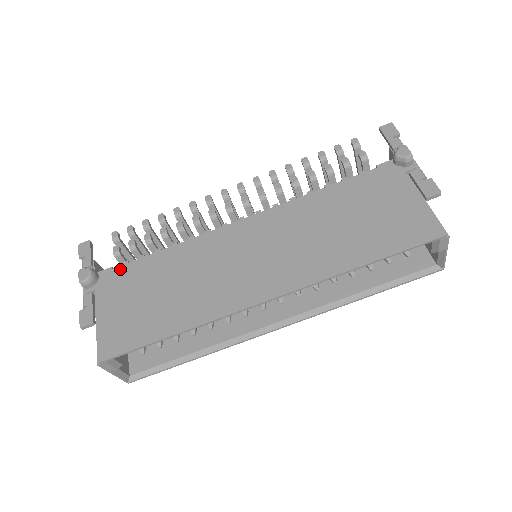
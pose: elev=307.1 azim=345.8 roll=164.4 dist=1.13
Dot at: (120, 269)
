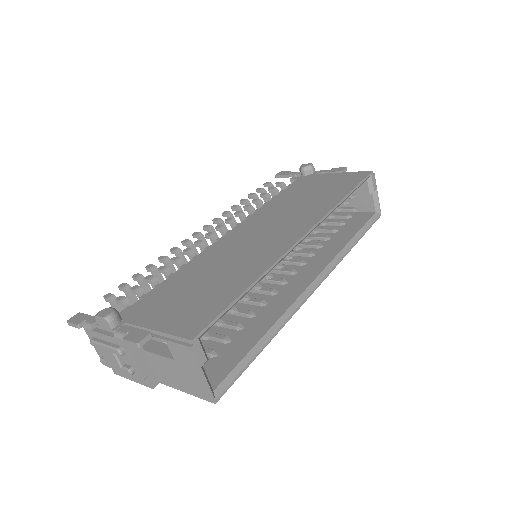
Dot at: (141, 301)
